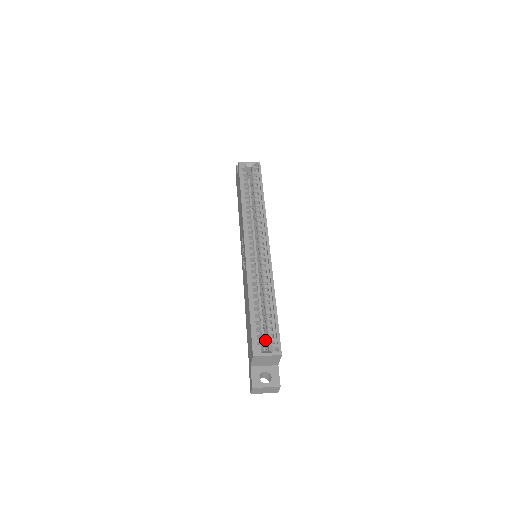
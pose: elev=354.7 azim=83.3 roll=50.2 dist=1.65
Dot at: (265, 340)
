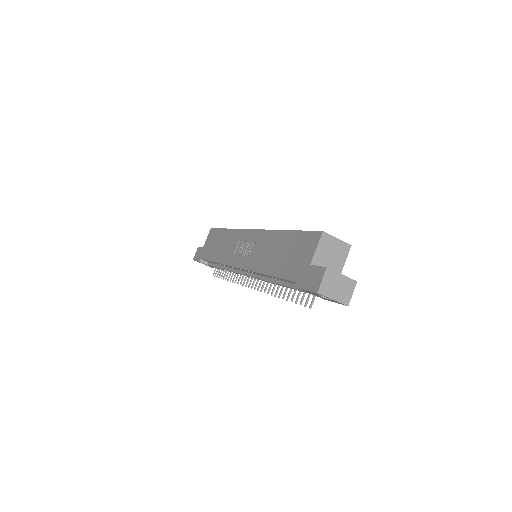
Dot at: occluded
